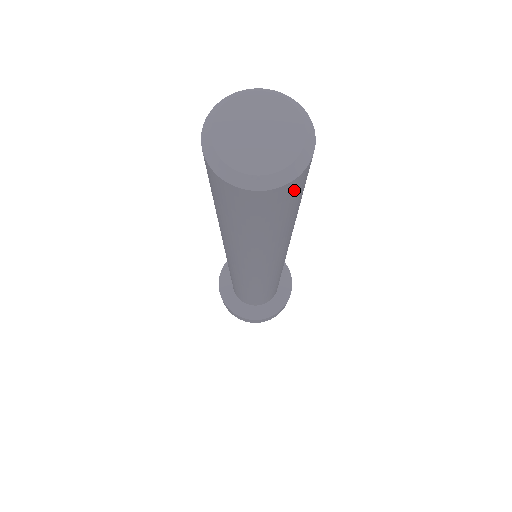
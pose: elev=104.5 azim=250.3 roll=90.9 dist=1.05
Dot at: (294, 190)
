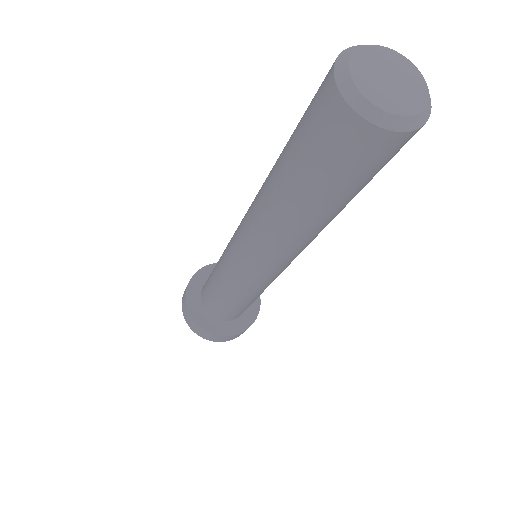
Dot at: (406, 142)
